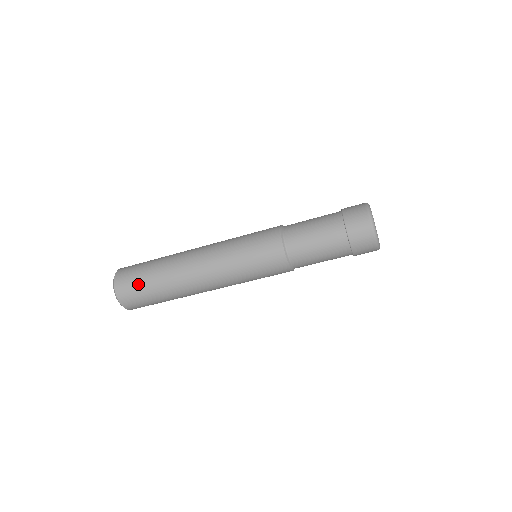
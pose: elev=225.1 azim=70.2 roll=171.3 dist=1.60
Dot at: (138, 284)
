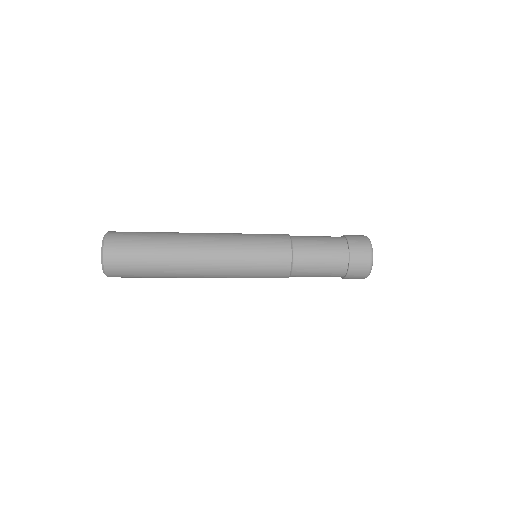
Dot at: (135, 277)
